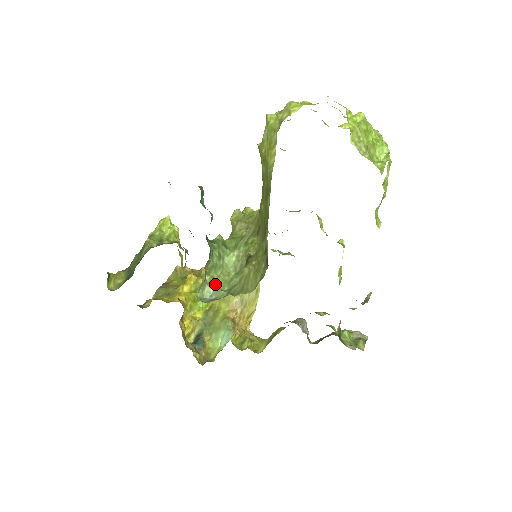
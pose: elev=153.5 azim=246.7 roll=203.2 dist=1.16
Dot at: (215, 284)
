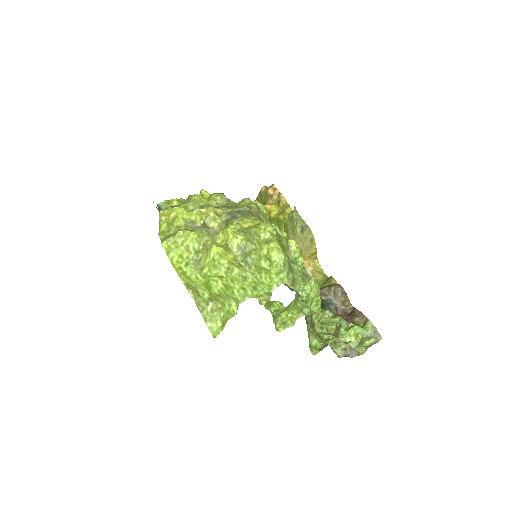
Dot at: occluded
